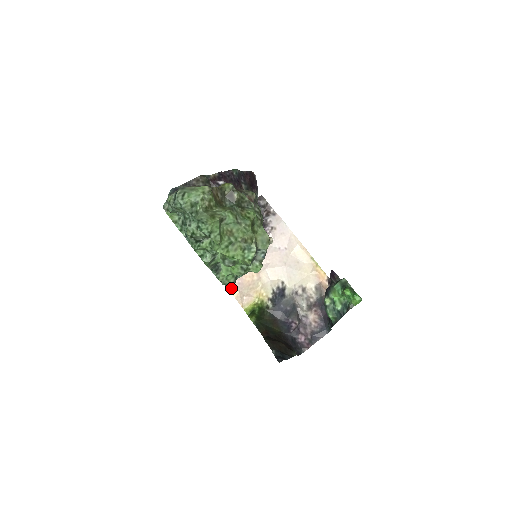
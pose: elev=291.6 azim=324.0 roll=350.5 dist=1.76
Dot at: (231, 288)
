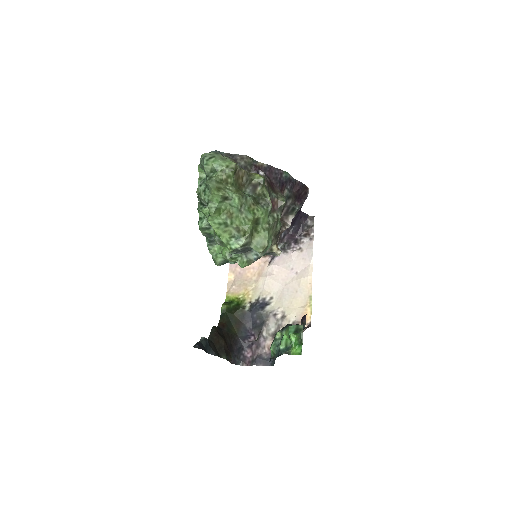
Dot at: (231, 272)
